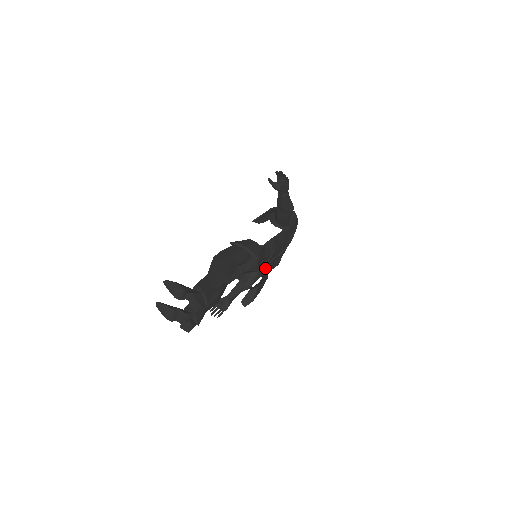
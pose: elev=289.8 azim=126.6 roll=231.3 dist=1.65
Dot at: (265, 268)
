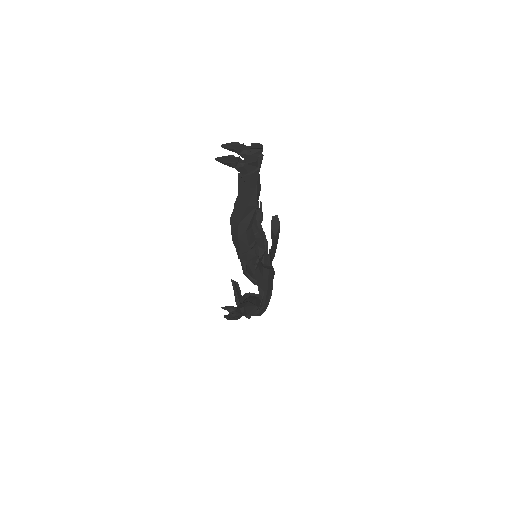
Dot at: occluded
